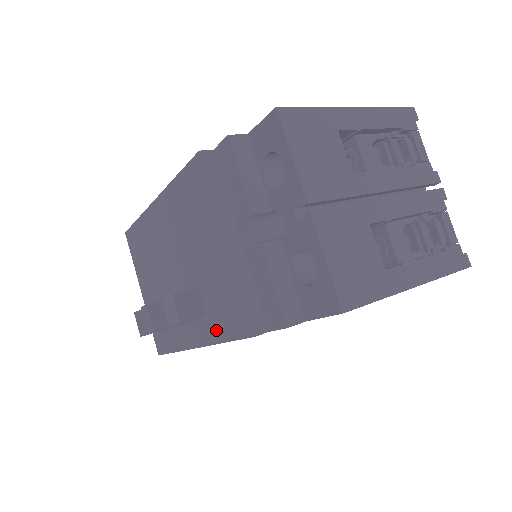
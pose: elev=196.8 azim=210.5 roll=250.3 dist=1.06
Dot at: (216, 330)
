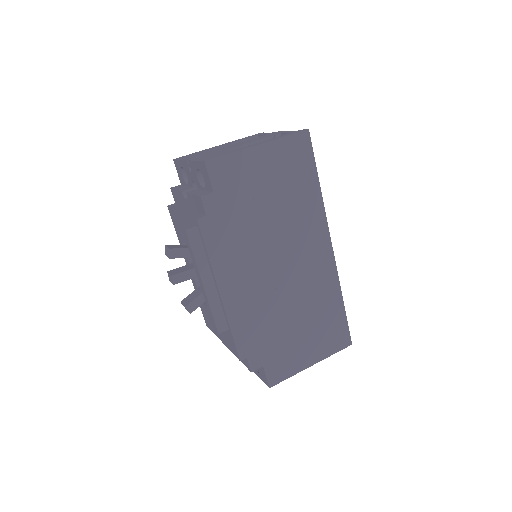
Dot at: (187, 239)
